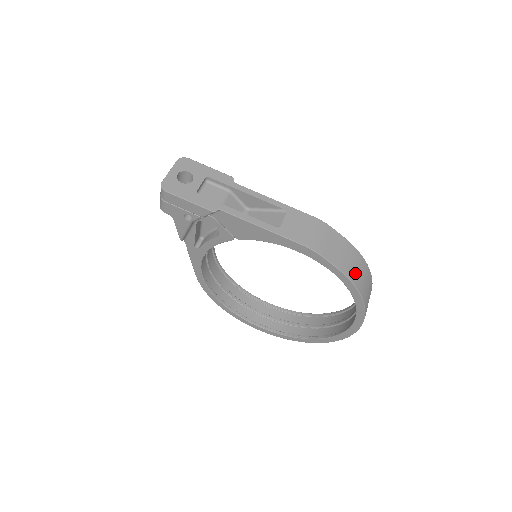
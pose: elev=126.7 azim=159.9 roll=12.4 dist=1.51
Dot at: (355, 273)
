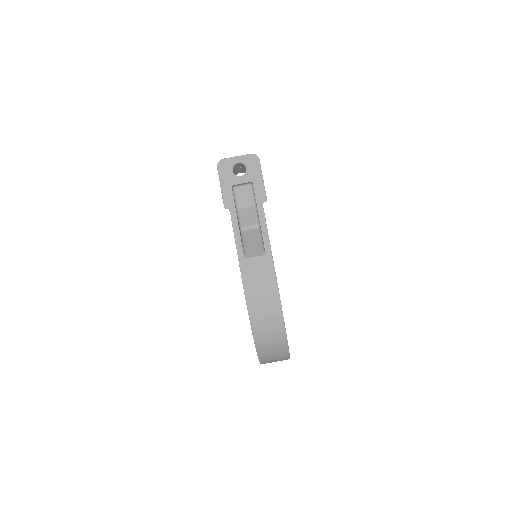
Dot at: (264, 334)
